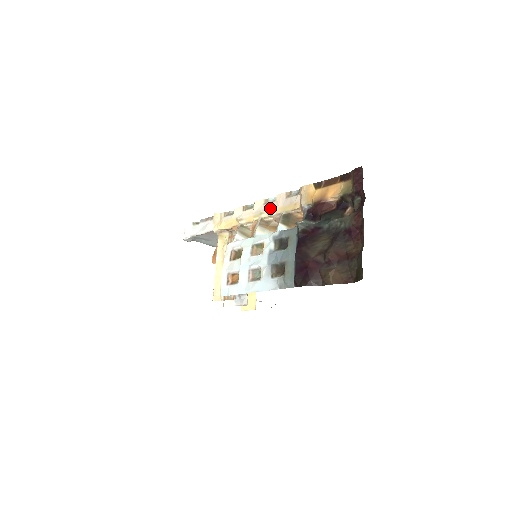
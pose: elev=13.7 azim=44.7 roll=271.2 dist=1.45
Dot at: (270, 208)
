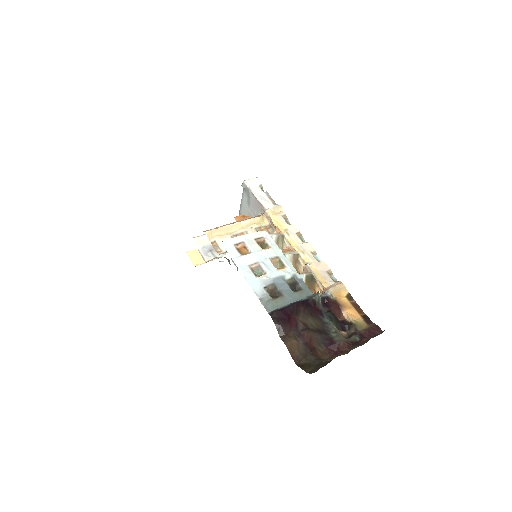
Dot at: (312, 260)
